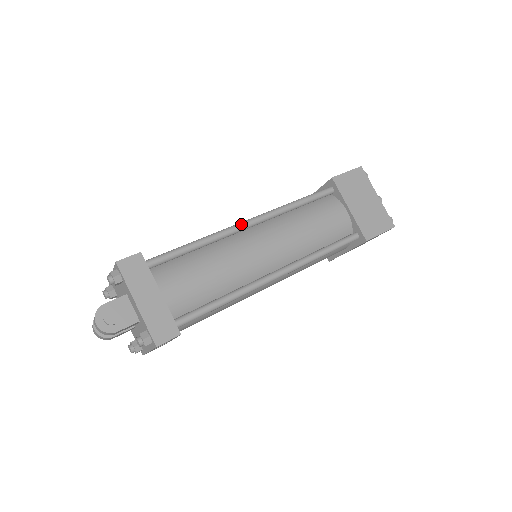
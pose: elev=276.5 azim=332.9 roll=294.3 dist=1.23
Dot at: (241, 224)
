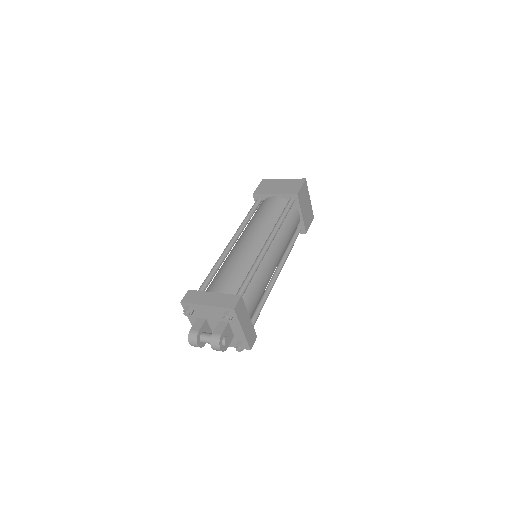
Dot at: (267, 248)
